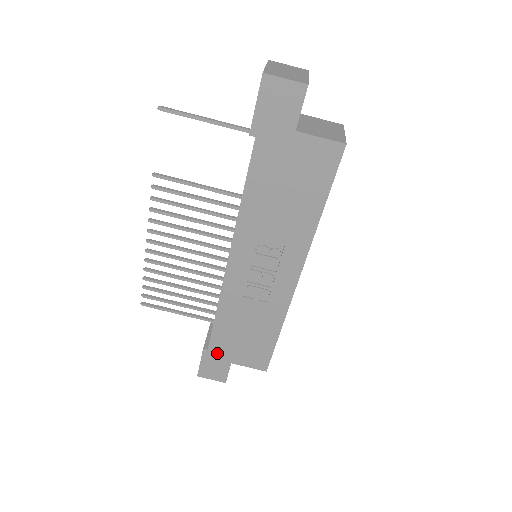
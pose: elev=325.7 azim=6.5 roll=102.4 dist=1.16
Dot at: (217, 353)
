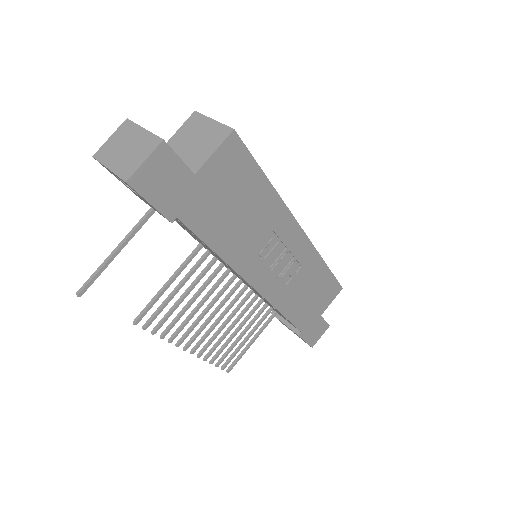
Dot at: (308, 325)
